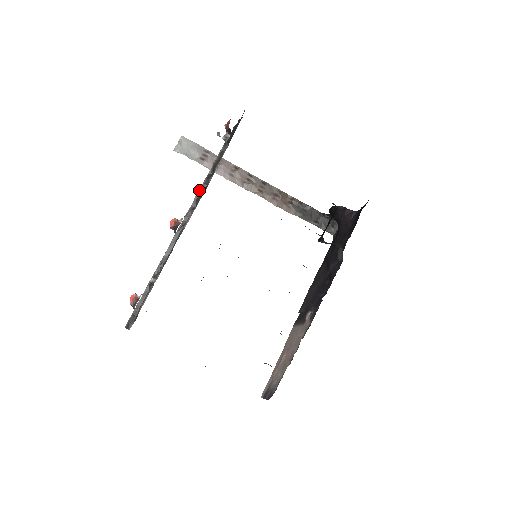
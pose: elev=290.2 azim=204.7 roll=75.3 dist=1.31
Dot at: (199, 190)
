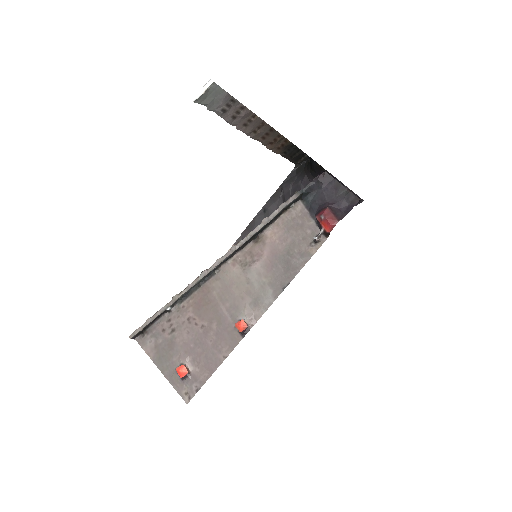
Dot at: (248, 240)
